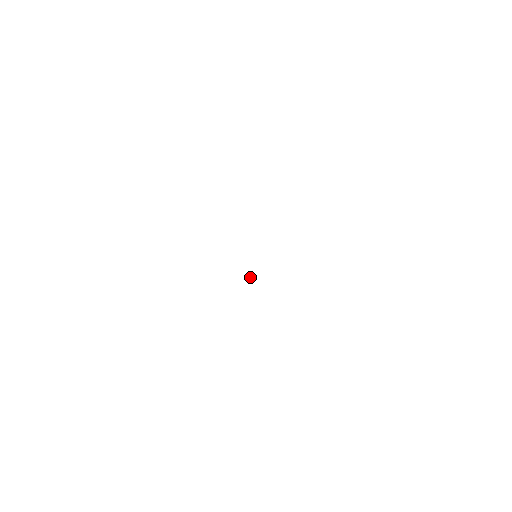
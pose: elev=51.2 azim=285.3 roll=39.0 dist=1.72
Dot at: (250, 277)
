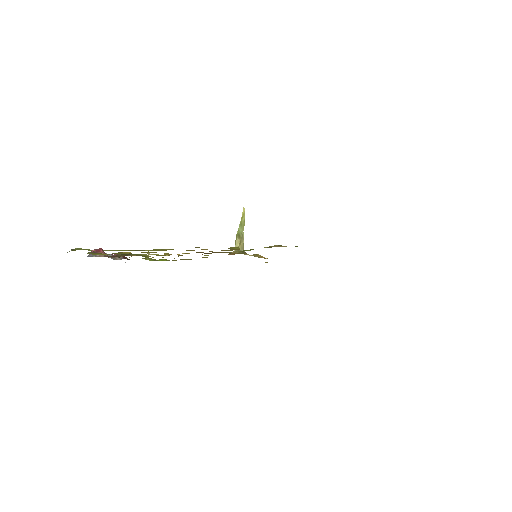
Dot at: (241, 249)
